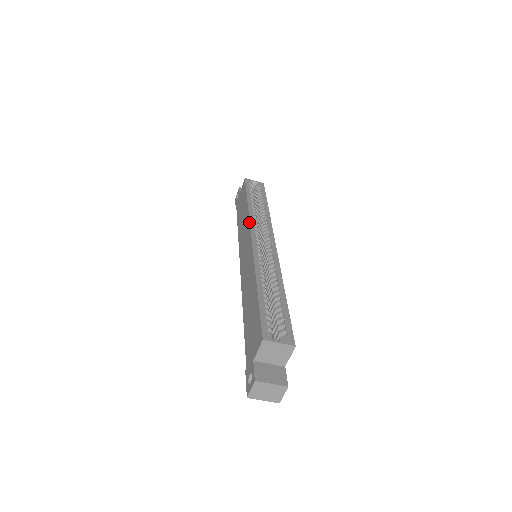
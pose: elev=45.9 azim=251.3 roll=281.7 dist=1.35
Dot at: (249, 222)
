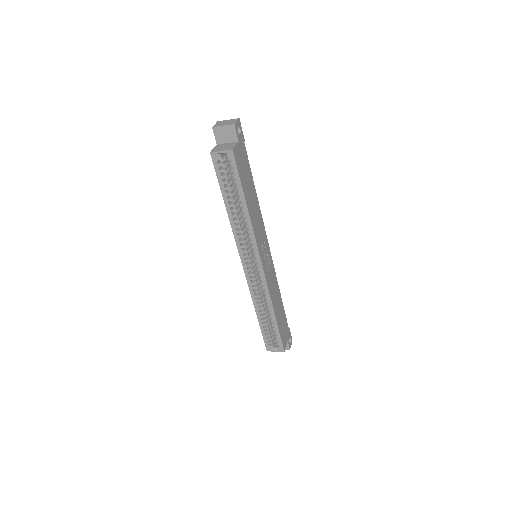
Dot at: (236, 245)
